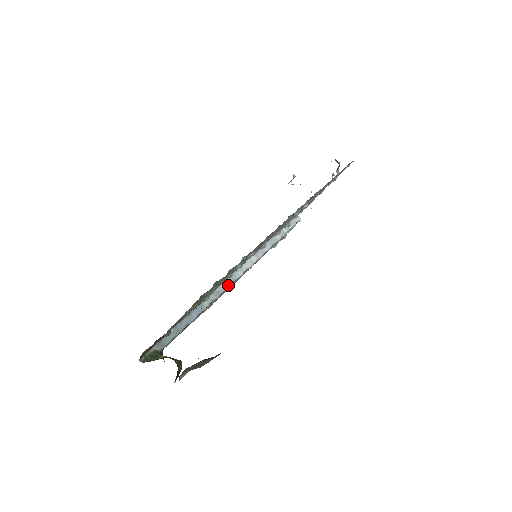
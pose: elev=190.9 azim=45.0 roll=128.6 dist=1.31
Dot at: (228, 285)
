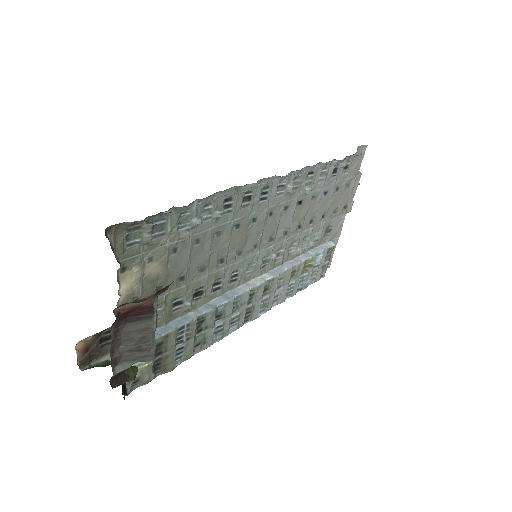
Dot at: (226, 299)
